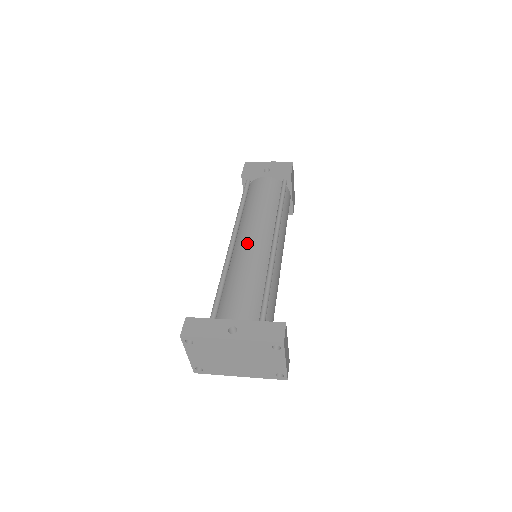
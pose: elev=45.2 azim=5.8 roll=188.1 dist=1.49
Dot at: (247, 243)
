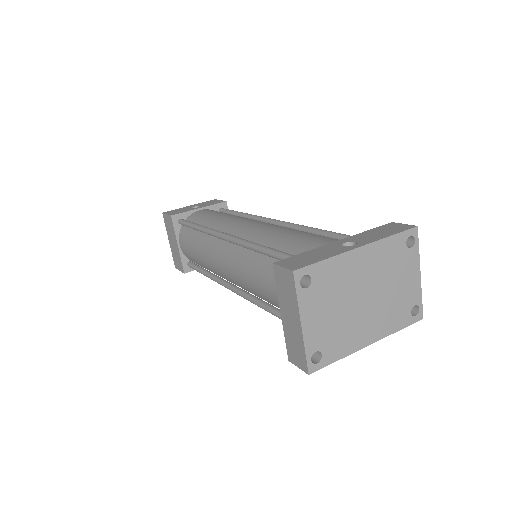
Dot at: (250, 226)
